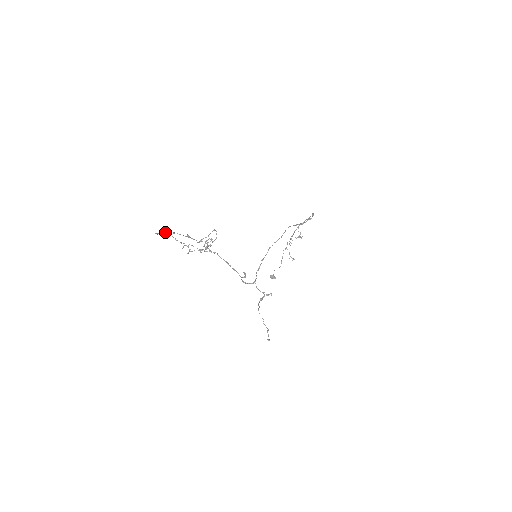
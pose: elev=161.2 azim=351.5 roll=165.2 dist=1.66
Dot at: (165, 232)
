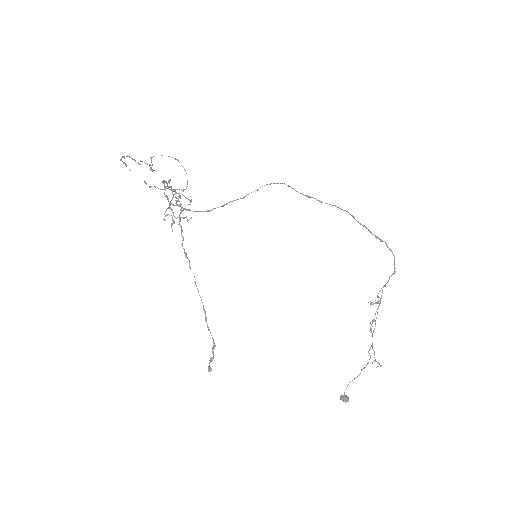
Dot at: (128, 156)
